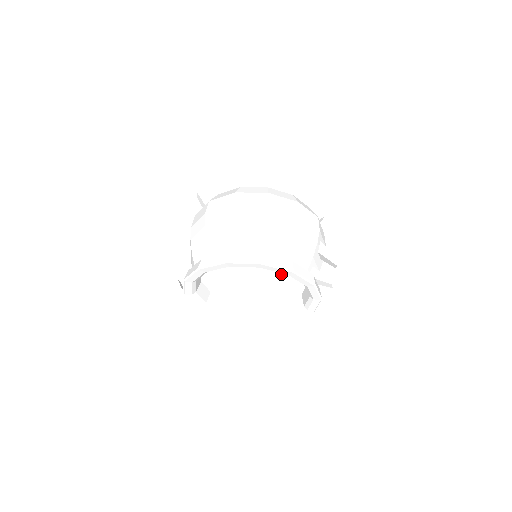
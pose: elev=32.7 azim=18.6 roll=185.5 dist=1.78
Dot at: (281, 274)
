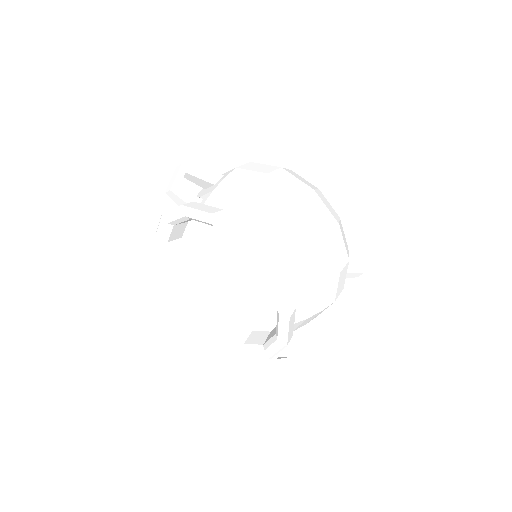
Dot at: (260, 311)
